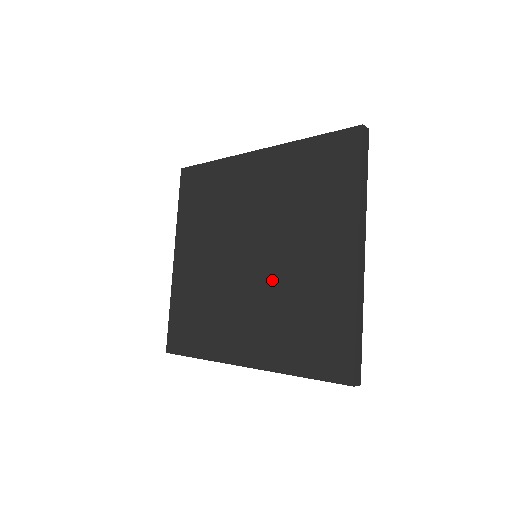
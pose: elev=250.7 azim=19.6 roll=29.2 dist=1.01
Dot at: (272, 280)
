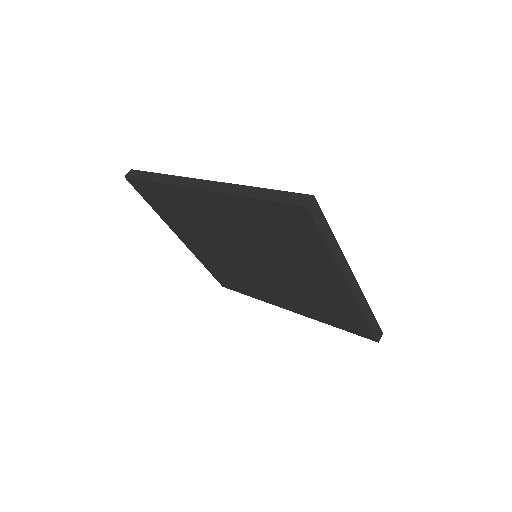
Dot at: (282, 279)
